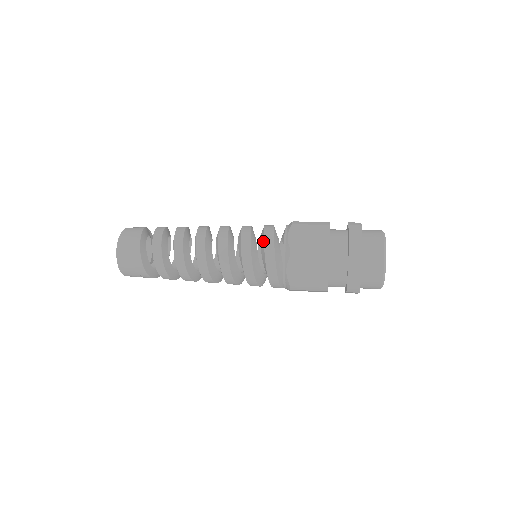
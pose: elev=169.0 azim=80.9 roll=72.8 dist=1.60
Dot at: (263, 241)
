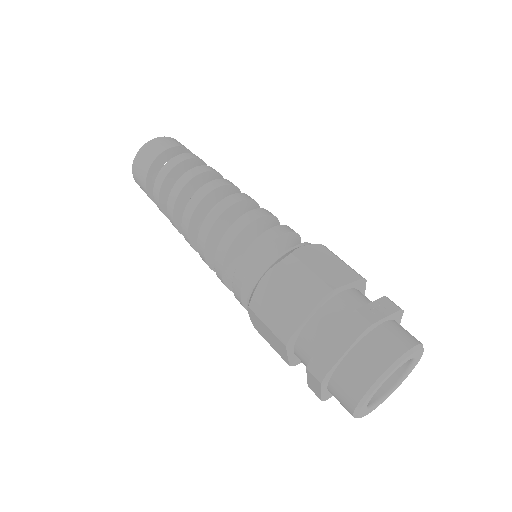
Dot at: (240, 259)
